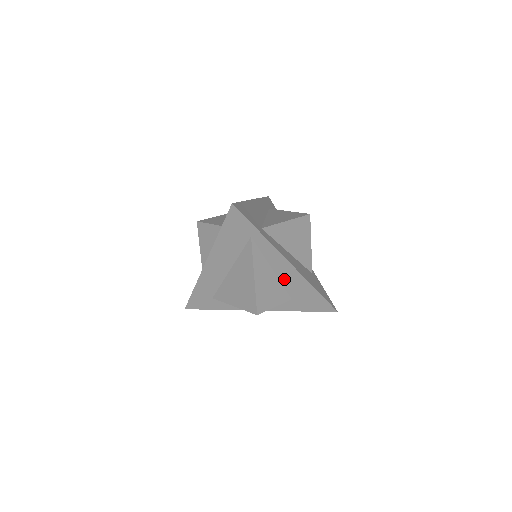
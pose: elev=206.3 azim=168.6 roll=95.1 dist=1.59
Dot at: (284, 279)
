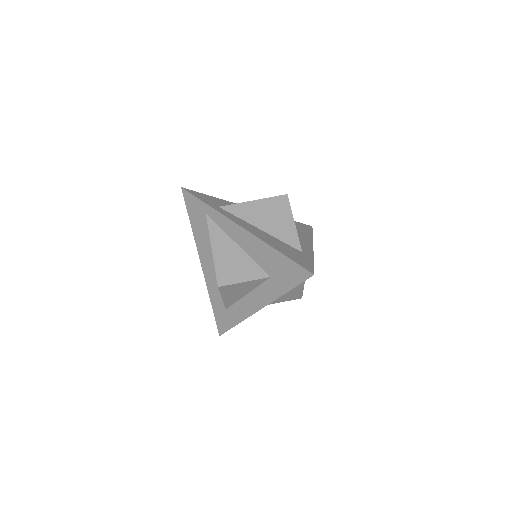
Dot at: (250, 251)
